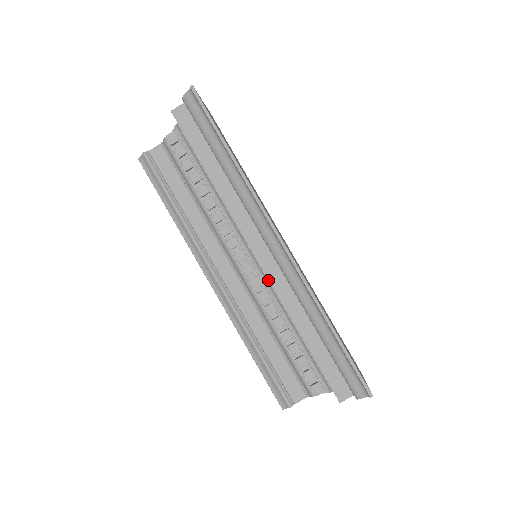
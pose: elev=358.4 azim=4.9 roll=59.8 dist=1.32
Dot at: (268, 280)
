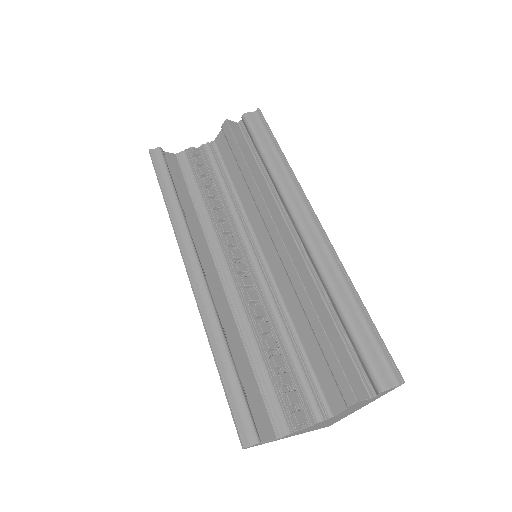
Dot at: (265, 279)
